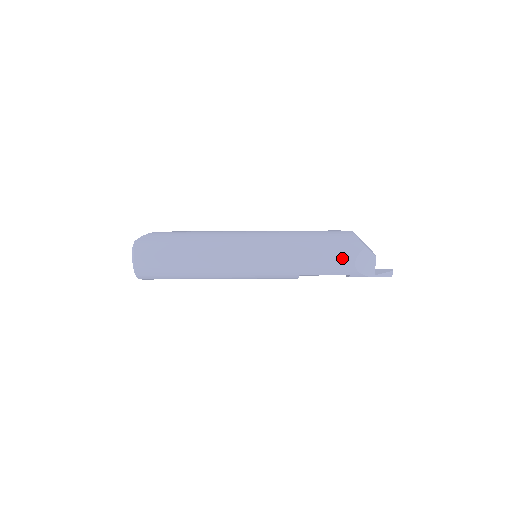
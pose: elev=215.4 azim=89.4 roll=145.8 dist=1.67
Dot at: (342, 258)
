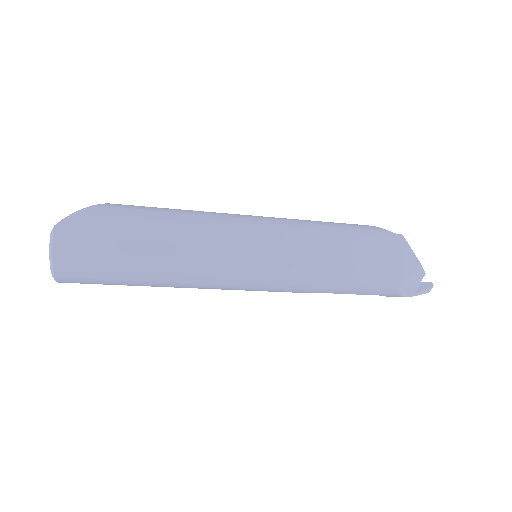
Dot at: (386, 278)
